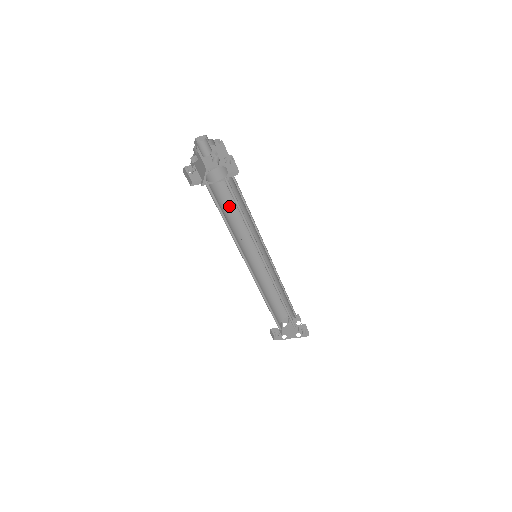
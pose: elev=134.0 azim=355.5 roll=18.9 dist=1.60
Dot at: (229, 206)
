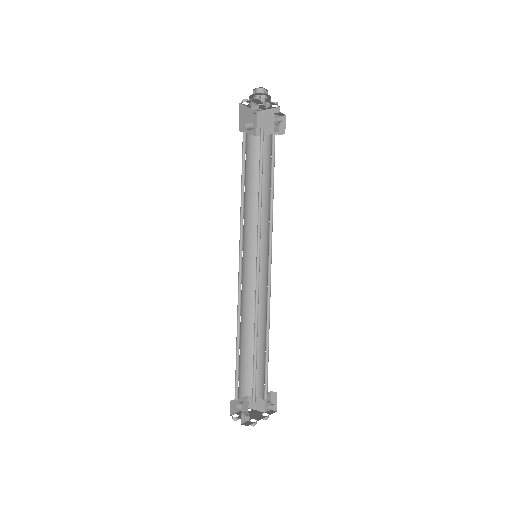
Dot at: (244, 182)
